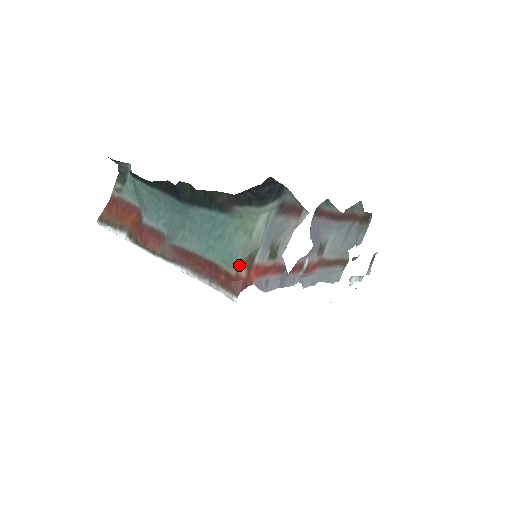
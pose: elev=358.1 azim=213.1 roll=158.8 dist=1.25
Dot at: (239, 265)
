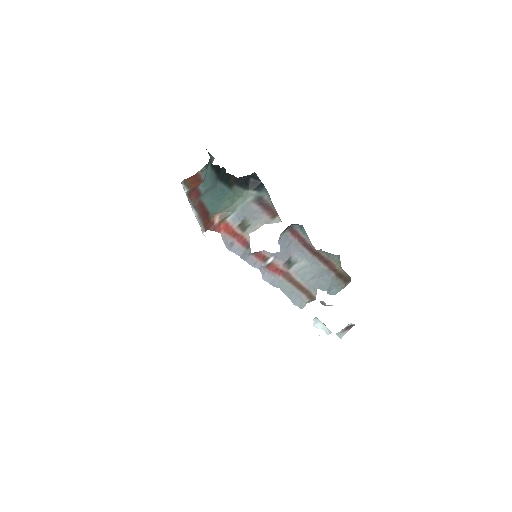
Dot at: (216, 214)
